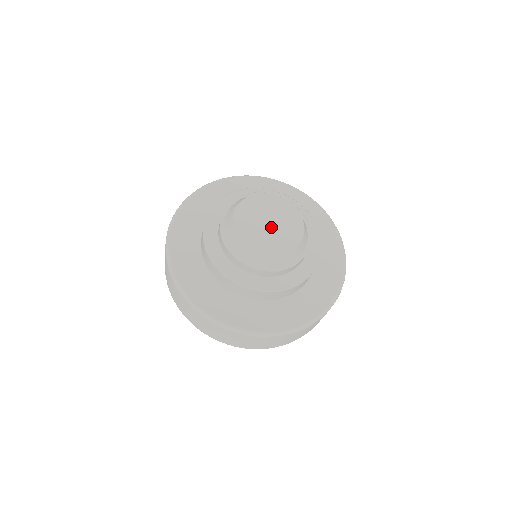
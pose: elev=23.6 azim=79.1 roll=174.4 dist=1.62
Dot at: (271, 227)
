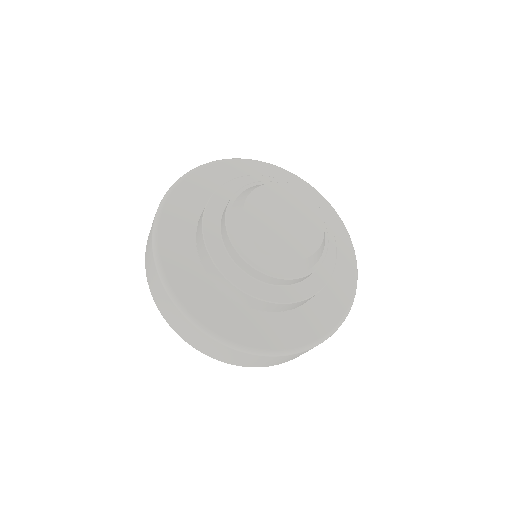
Dot at: (286, 226)
